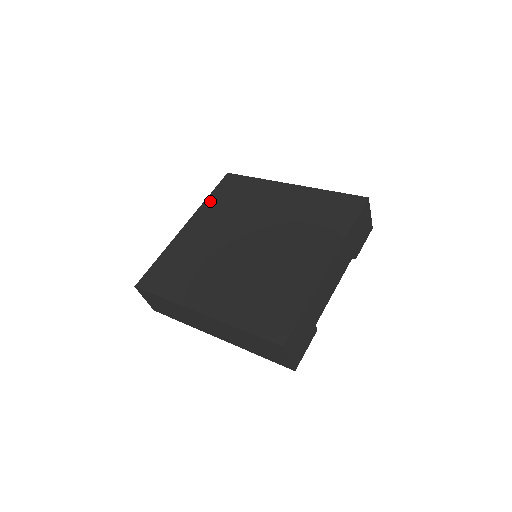
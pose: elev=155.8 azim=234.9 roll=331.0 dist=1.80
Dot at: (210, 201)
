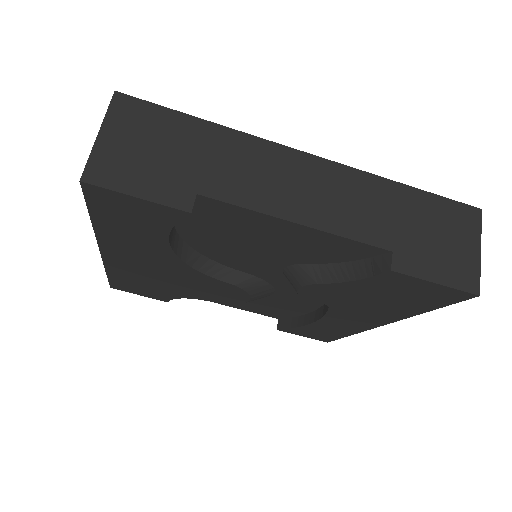
Dot at: occluded
